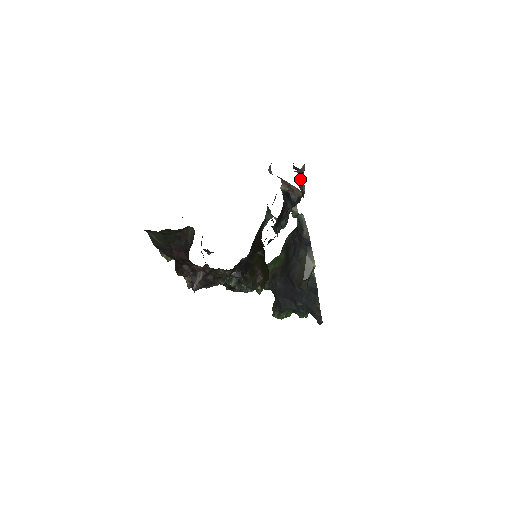
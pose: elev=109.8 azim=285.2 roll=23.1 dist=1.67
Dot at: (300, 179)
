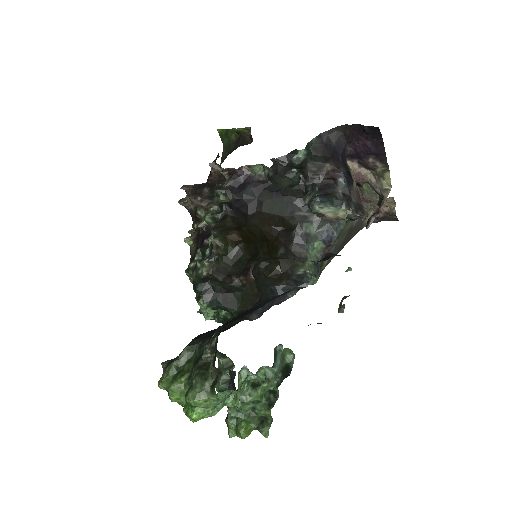
Dot at: (377, 210)
